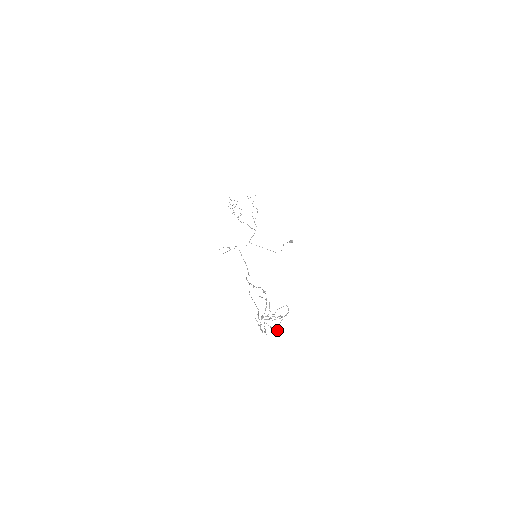
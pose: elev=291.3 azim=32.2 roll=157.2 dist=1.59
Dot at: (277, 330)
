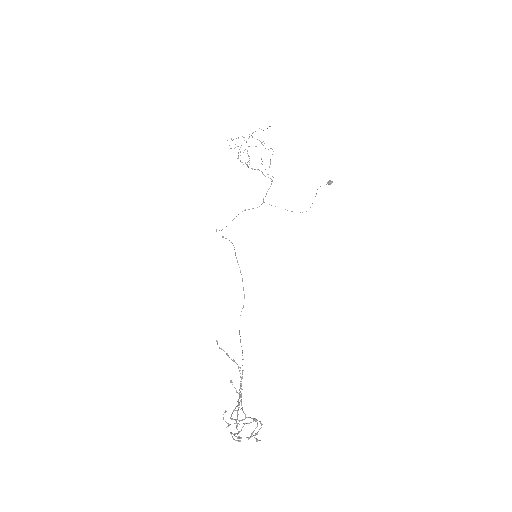
Dot at: occluded
